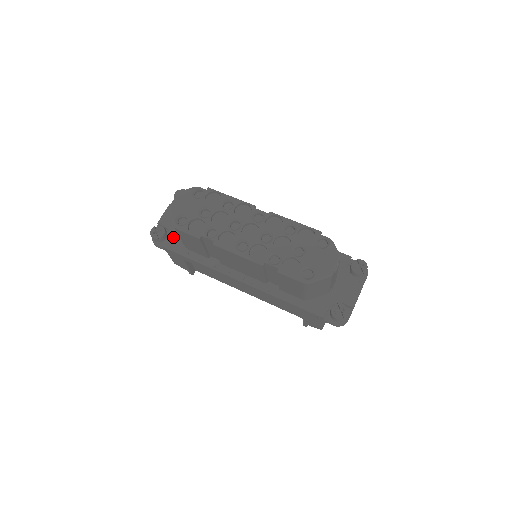
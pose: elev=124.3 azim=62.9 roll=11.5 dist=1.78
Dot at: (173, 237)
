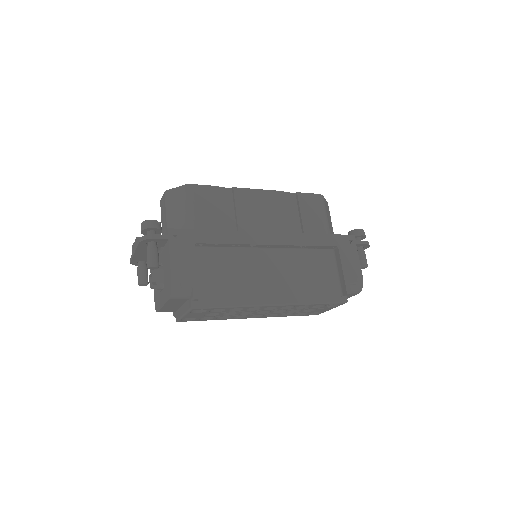
Dot at: occluded
